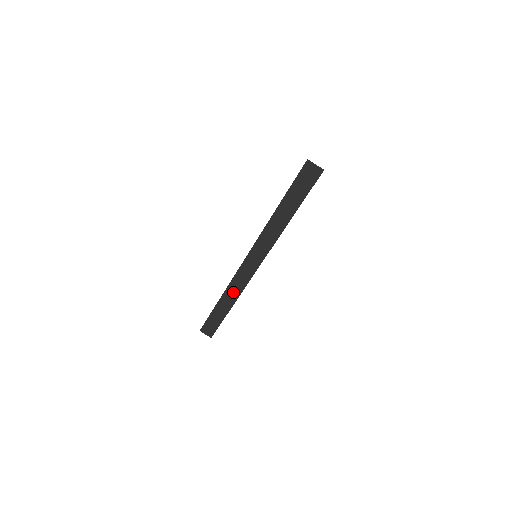
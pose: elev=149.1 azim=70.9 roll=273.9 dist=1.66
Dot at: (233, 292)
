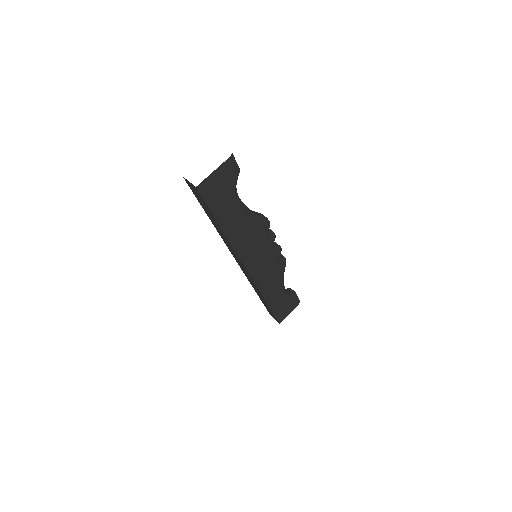
Dot at: (256, 289)
